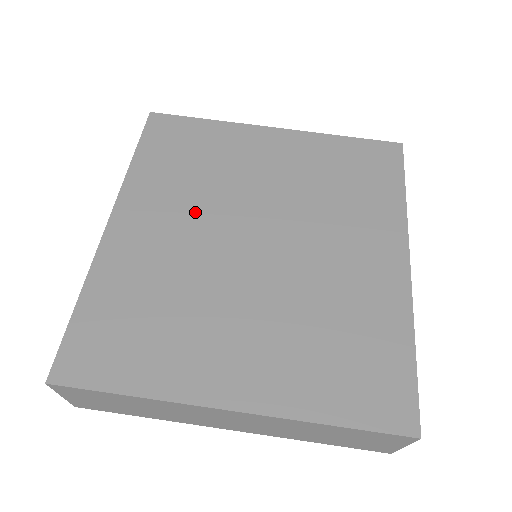
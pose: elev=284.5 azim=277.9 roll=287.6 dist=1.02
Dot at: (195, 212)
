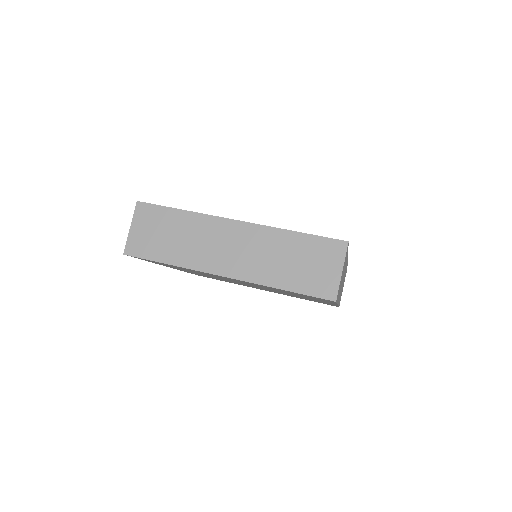
Dot at: occluded
